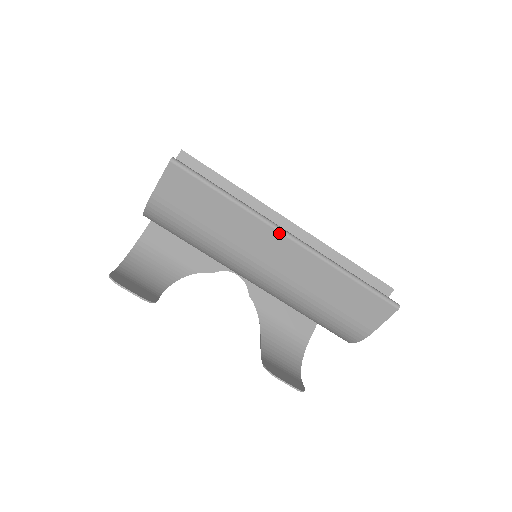
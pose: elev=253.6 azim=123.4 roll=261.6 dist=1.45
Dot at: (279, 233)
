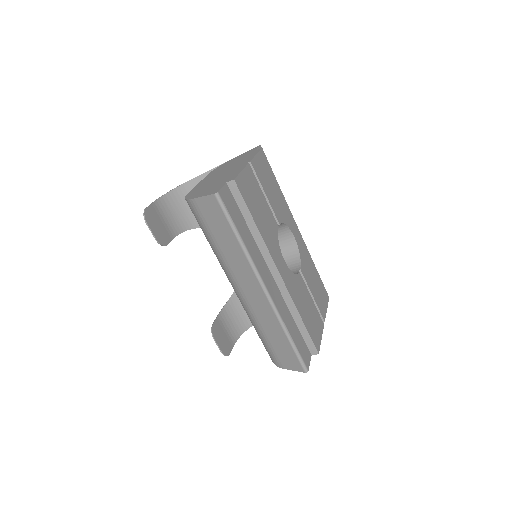
Dot at: (259, 283)
